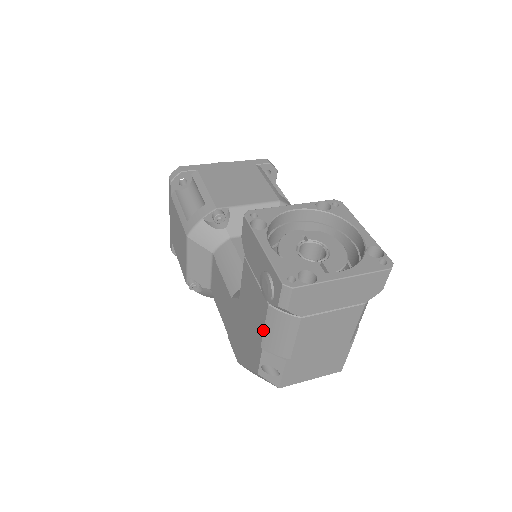
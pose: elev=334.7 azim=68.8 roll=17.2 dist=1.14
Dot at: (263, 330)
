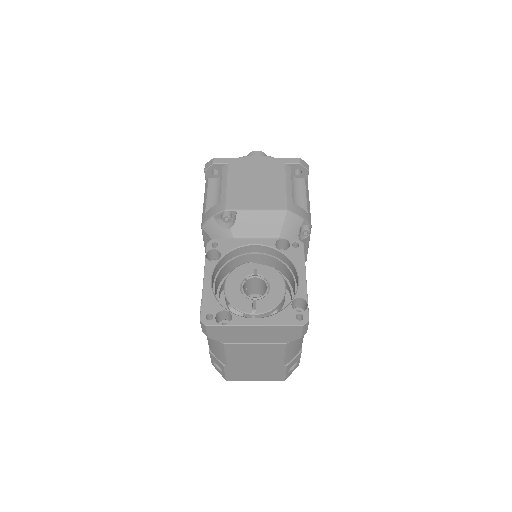
Dot at: (207, 339)
